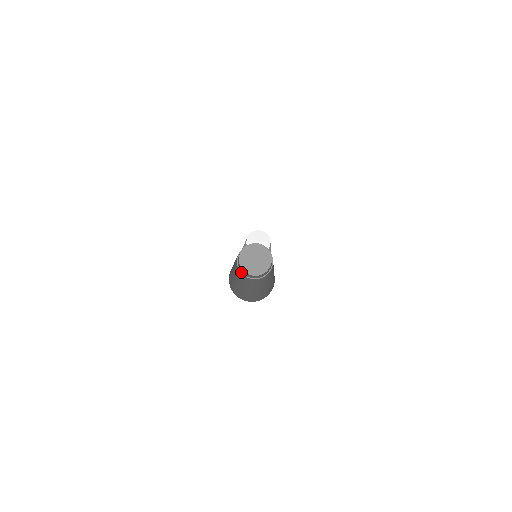
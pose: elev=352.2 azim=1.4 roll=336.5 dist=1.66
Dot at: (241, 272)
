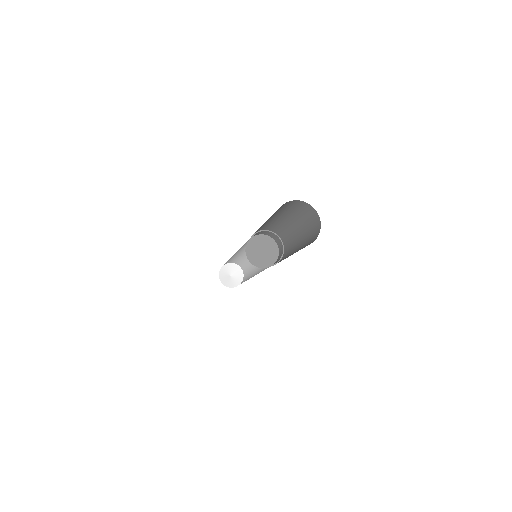
Dot at: (250, 256)
